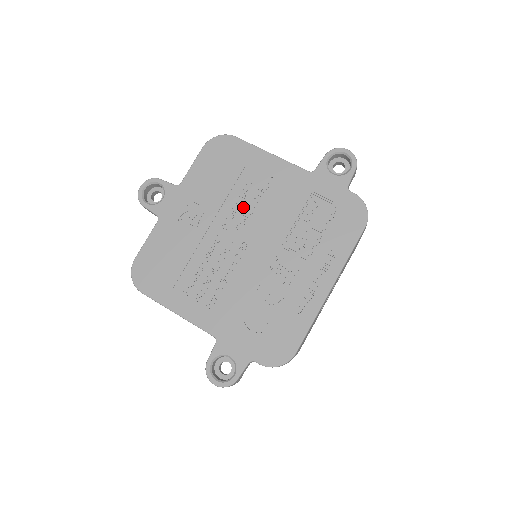
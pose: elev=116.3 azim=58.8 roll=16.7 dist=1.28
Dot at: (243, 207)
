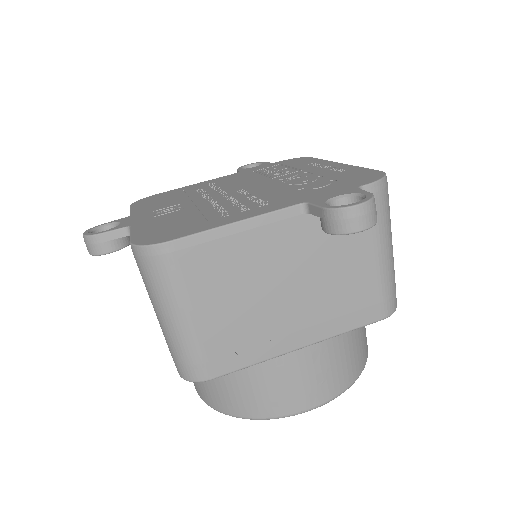
Dot at: (209, 192)
